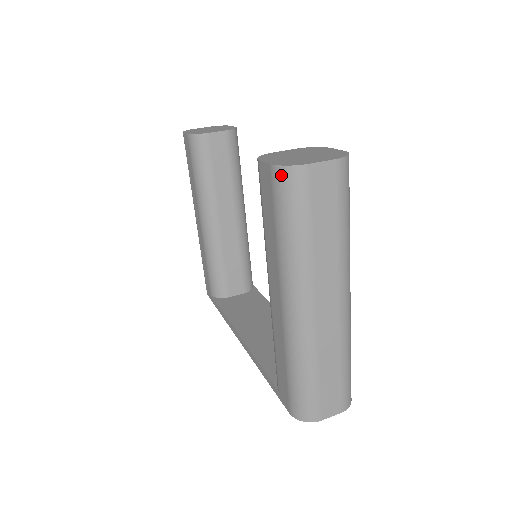
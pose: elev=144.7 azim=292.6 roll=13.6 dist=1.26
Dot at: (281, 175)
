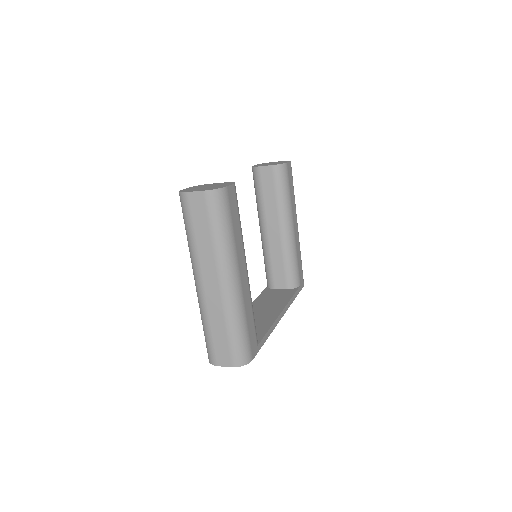
Dot at: (180, 197)
